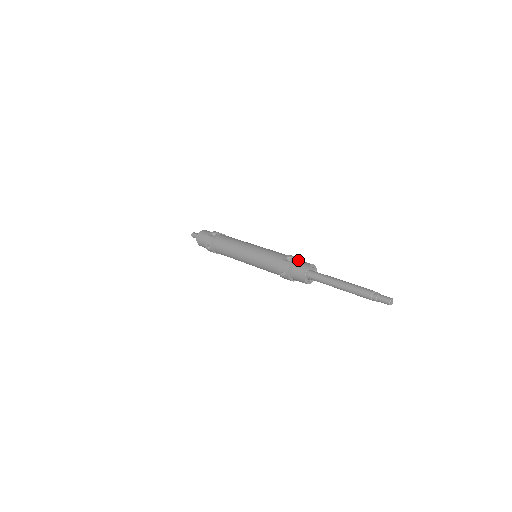
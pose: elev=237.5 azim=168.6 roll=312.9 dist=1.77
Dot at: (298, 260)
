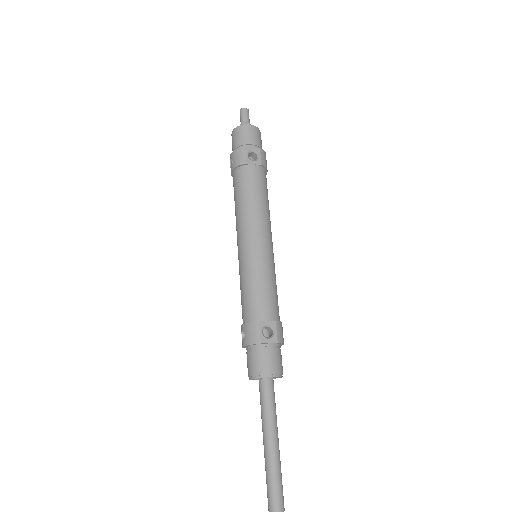
Dot at: (275, 345)
